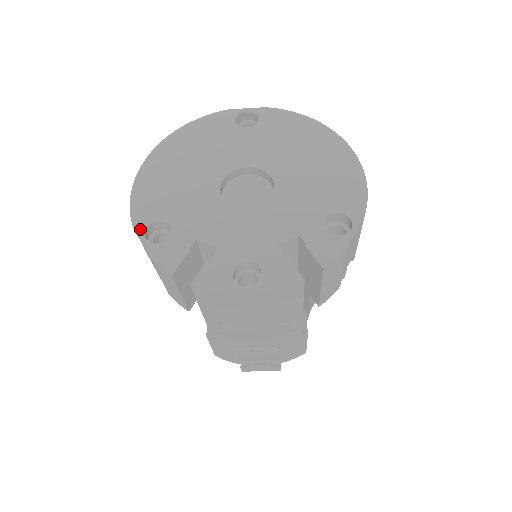
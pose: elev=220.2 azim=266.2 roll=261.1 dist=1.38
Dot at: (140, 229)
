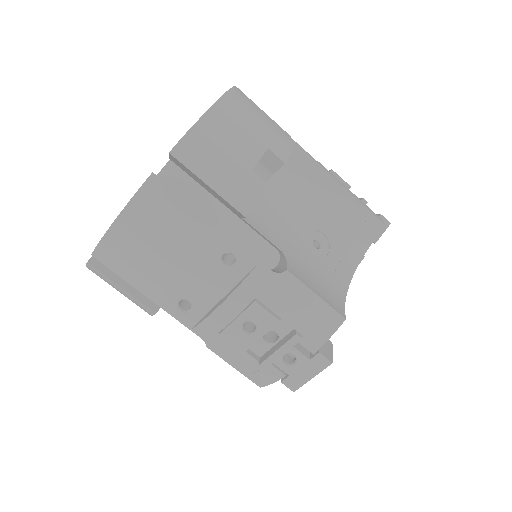
Dot at: occluded
